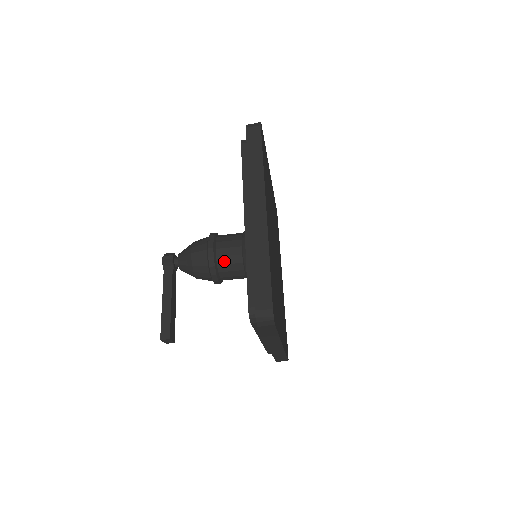
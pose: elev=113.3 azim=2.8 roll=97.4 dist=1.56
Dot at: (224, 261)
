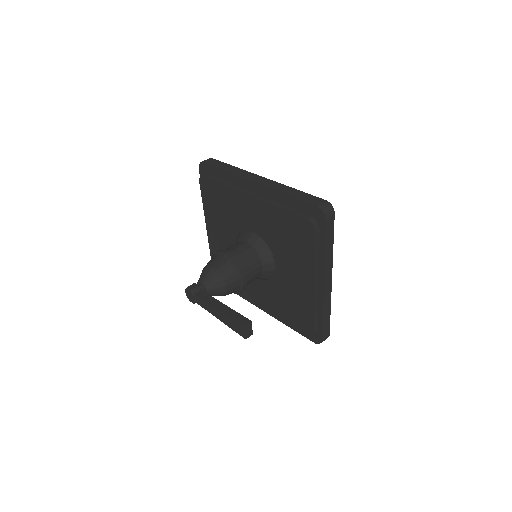
Dot at: (242, 257)
